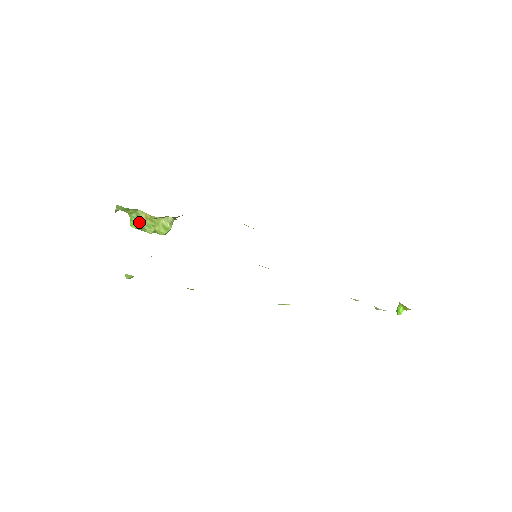
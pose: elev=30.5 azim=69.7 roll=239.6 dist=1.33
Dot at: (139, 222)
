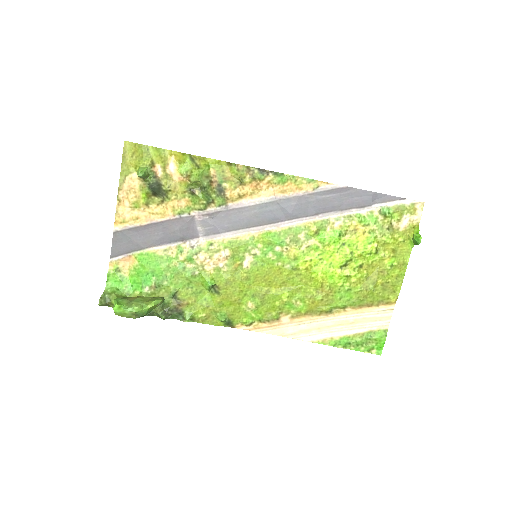
Dot at: (125, 301)
